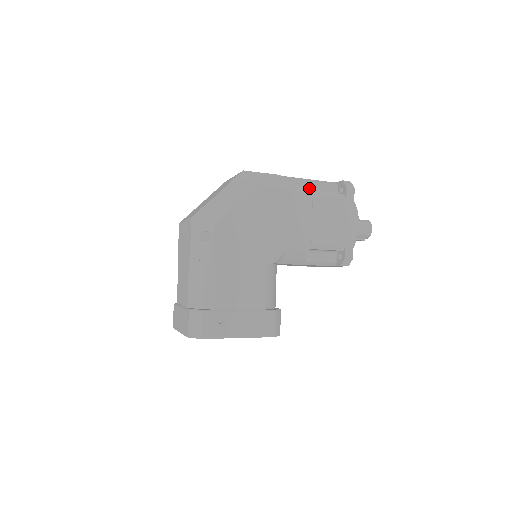
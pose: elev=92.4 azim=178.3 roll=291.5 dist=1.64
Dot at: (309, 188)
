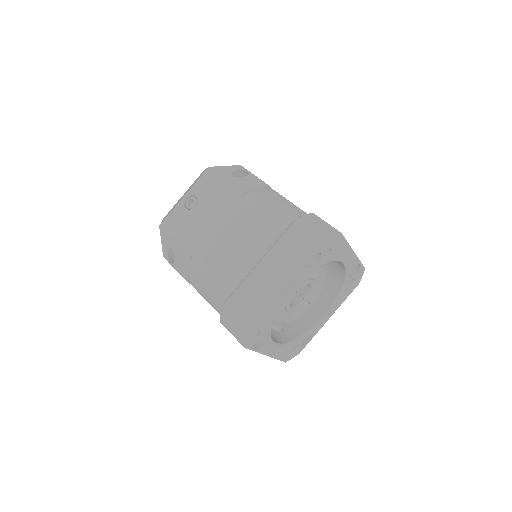
Dot at: occluded
